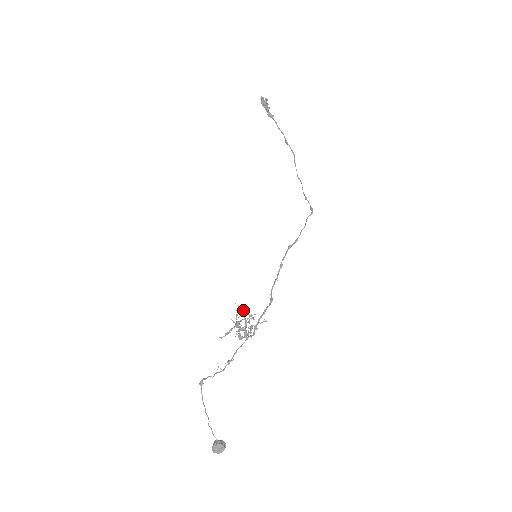
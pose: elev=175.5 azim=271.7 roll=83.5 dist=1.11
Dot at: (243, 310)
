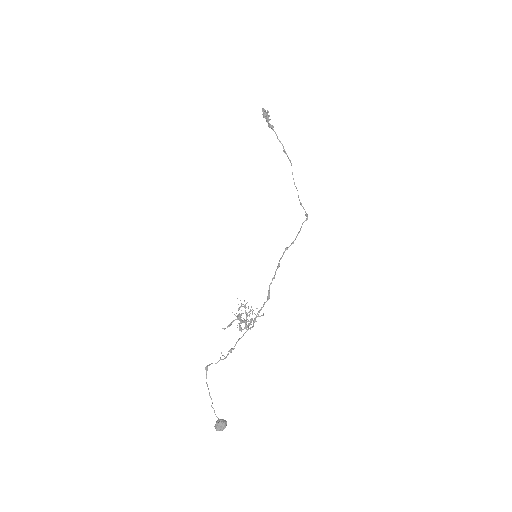
Dot at: occluded
